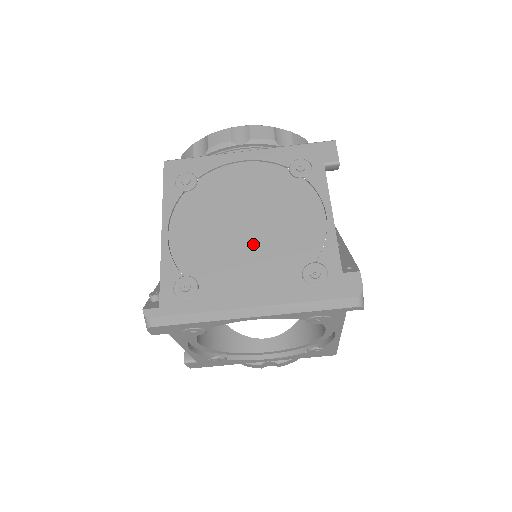
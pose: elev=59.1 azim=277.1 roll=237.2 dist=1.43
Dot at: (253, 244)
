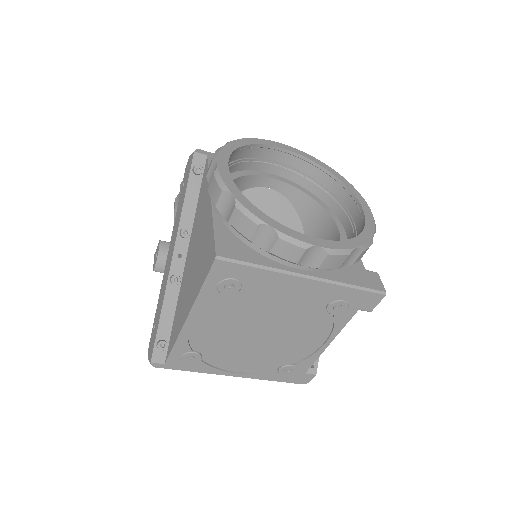
Dot at: (259, 345)
